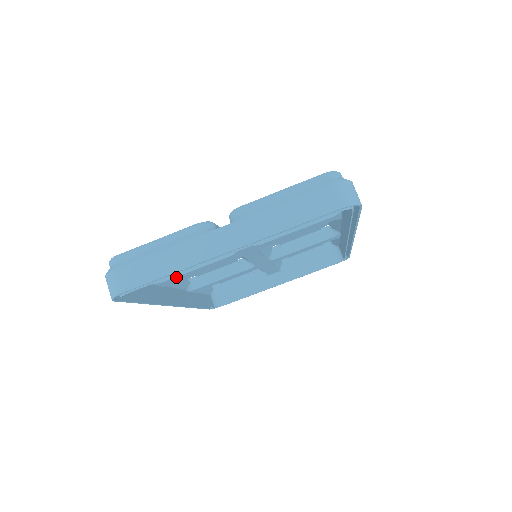
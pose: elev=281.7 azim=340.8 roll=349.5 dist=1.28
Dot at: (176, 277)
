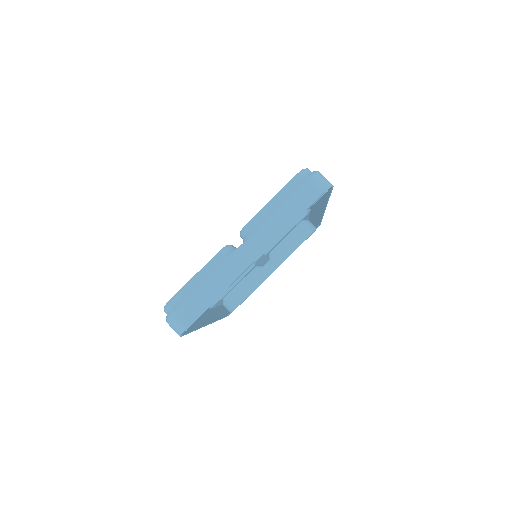
Dot at: occluded
